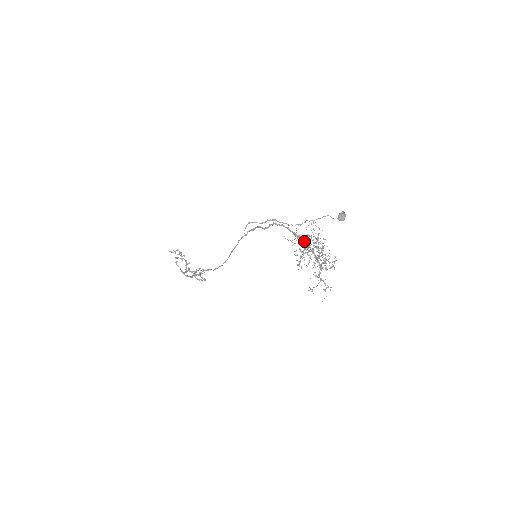
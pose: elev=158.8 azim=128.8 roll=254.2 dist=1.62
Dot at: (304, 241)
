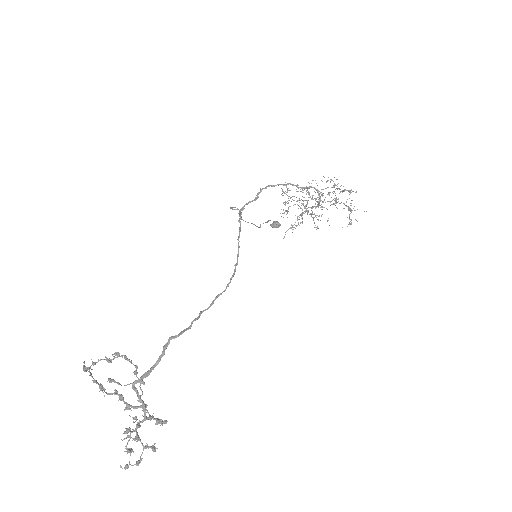
Dot at: (301, 187)
